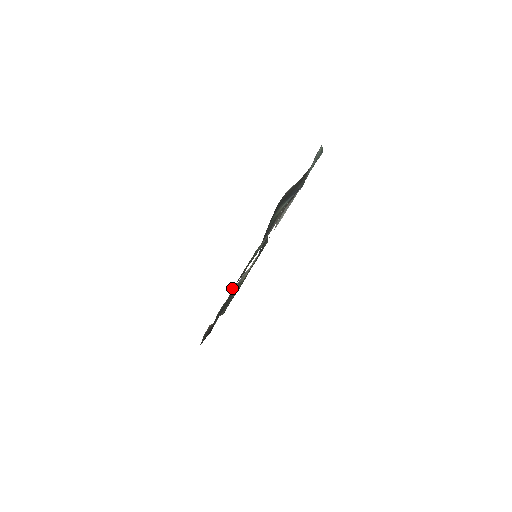
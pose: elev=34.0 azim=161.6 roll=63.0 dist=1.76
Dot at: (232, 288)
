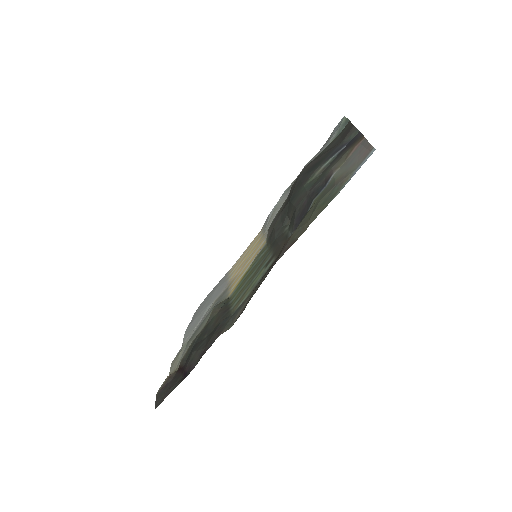
Dot at: (214, 308)
